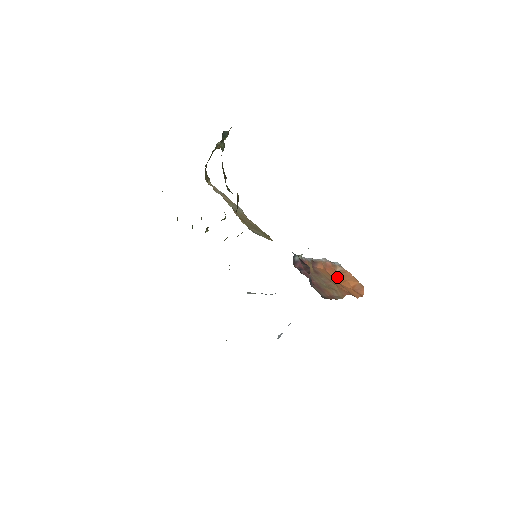
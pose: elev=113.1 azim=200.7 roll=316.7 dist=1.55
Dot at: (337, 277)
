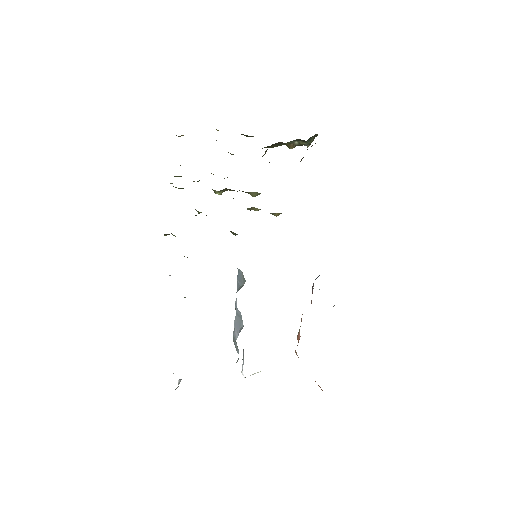
Dot at: occluded
